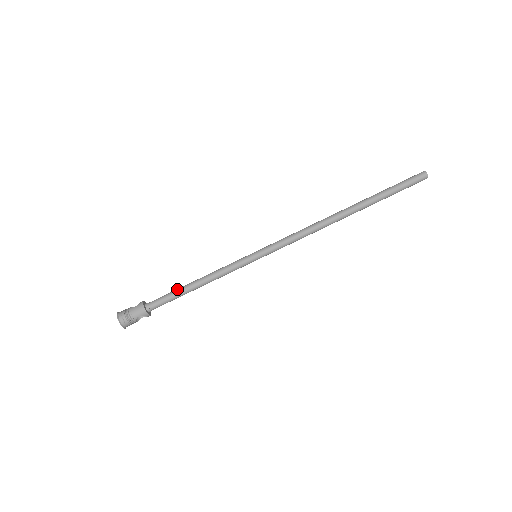
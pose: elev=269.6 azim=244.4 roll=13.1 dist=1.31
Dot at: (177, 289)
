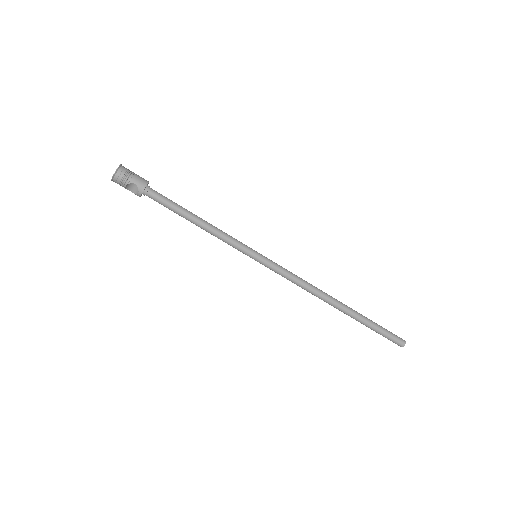
Dot at: occluded
